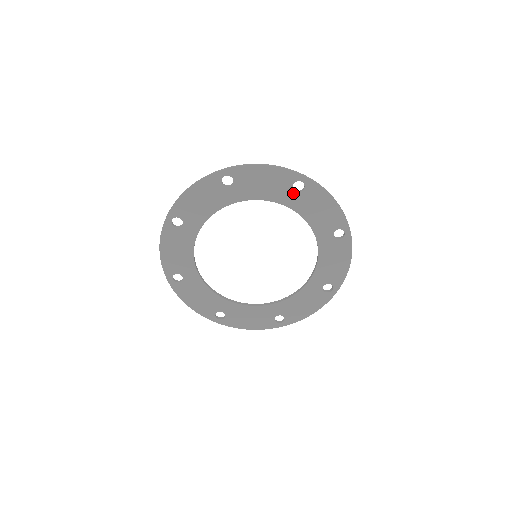
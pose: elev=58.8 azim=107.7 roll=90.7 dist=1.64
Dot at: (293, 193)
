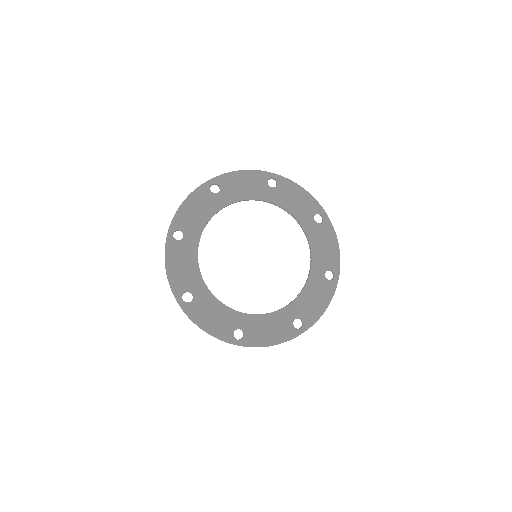
Dot at: (270, 189)
